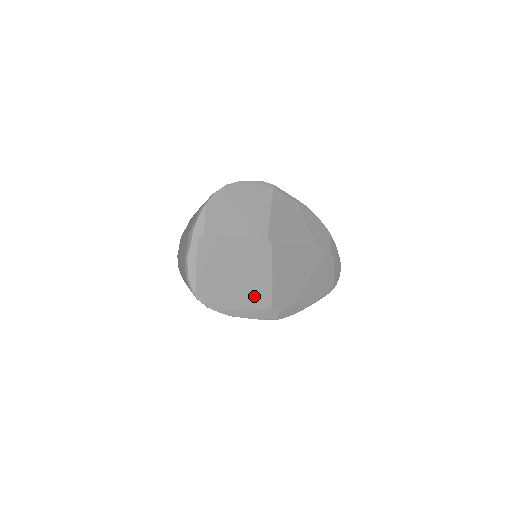
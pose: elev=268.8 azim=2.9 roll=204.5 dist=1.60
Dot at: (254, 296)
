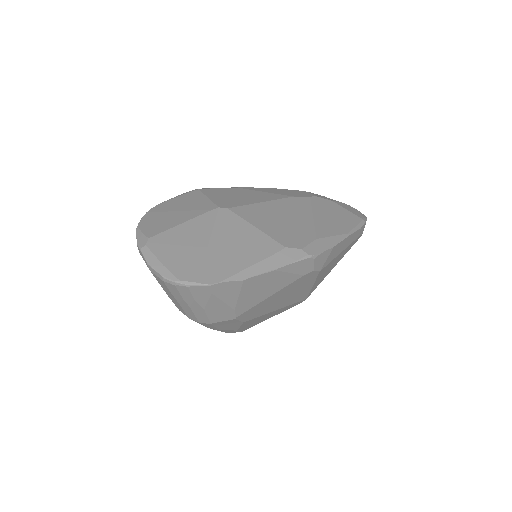
Dot at: (253, 250)
